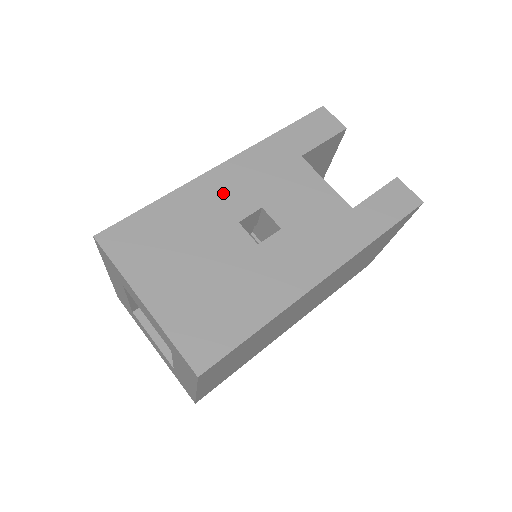
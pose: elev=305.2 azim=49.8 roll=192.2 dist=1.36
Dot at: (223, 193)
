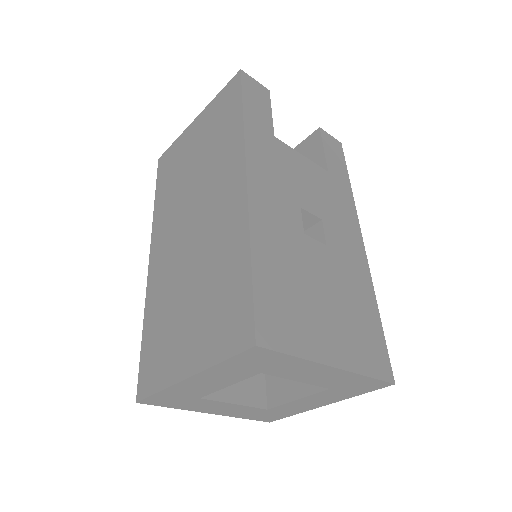
Dot at: (275, 211)
